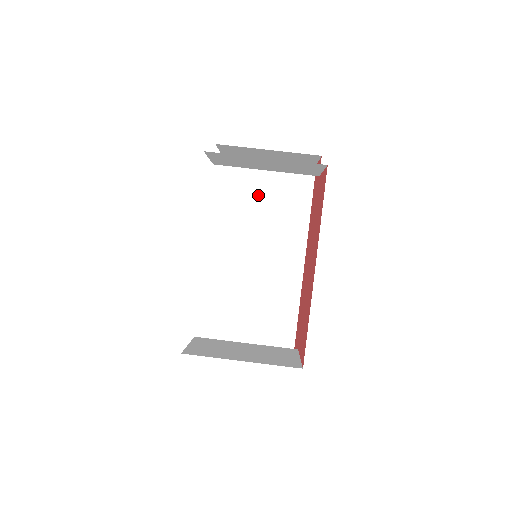
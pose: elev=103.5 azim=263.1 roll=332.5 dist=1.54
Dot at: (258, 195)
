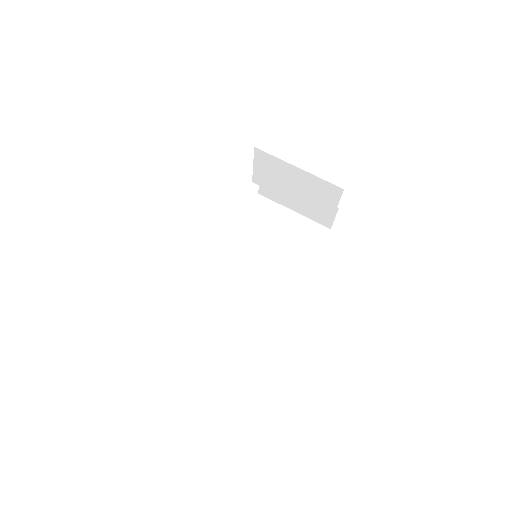
Dot at: (274, 232)
